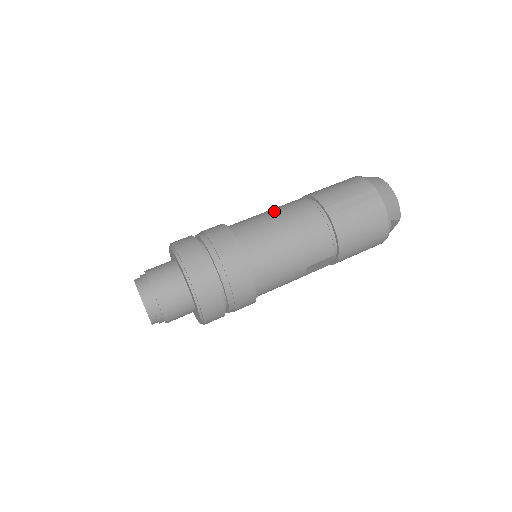
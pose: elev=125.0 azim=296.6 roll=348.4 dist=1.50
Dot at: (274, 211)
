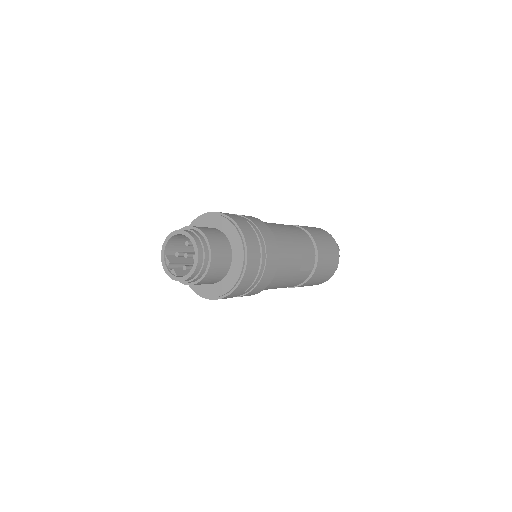
Dot at: occluded
